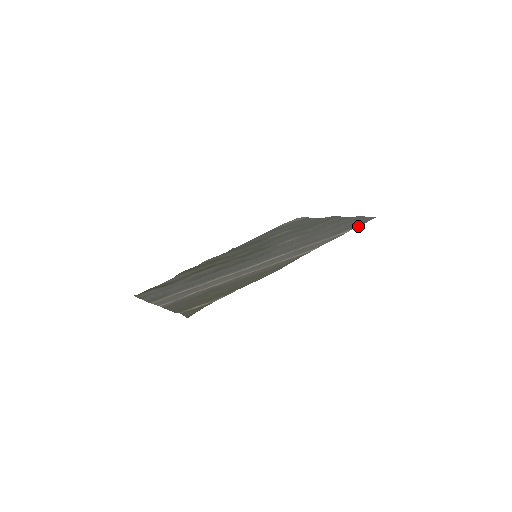
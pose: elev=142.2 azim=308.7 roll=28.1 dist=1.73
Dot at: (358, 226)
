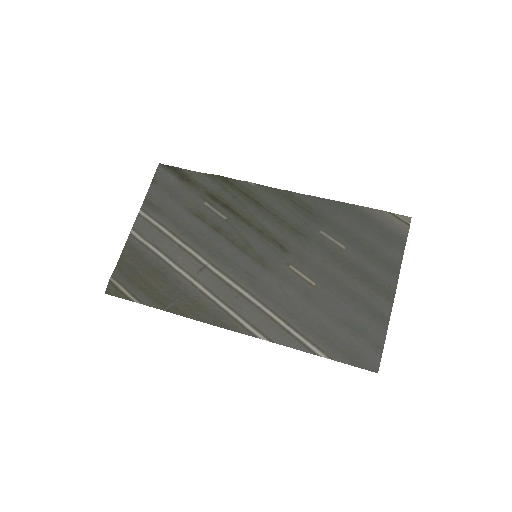
Dot at: (339, 361)
